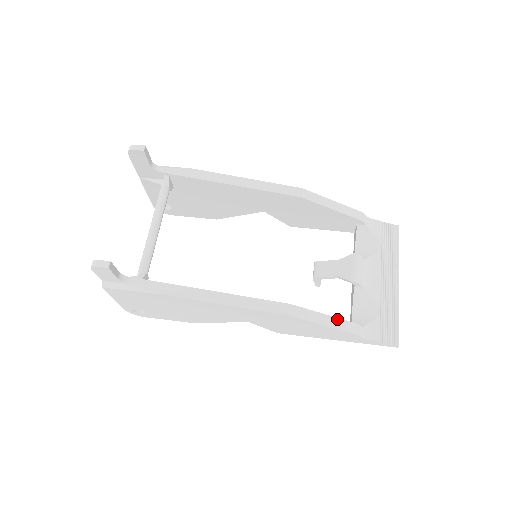
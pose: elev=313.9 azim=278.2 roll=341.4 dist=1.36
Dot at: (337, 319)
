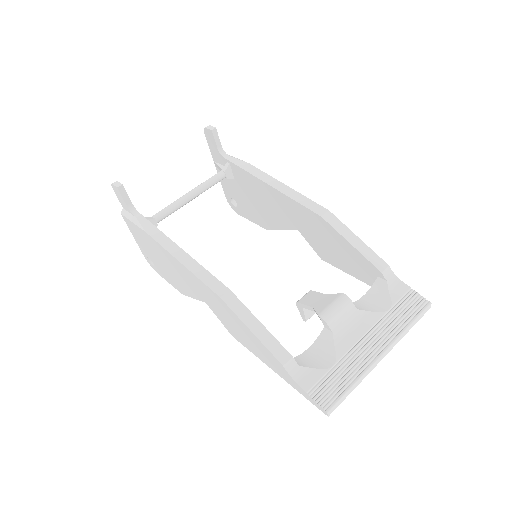
Dot at: (270, 335)
